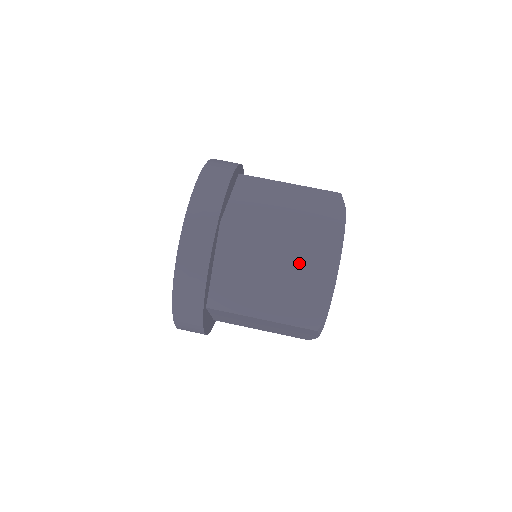
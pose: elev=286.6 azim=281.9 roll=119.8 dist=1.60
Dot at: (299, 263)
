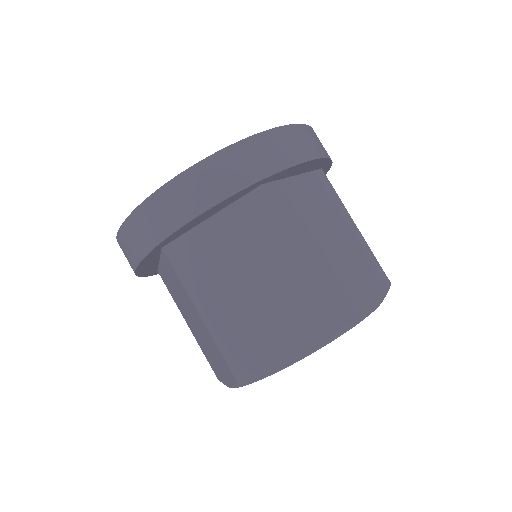
Dot at: (292, 301)
